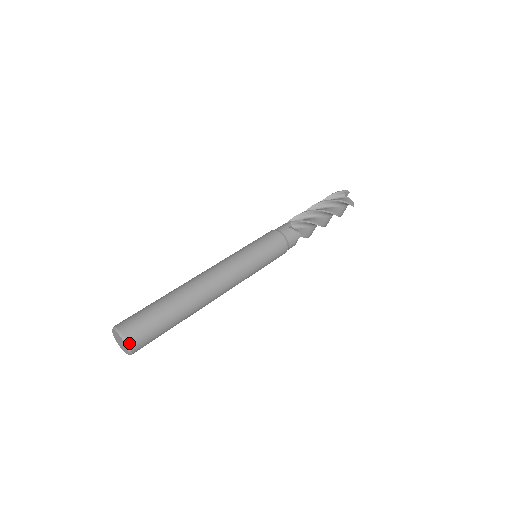
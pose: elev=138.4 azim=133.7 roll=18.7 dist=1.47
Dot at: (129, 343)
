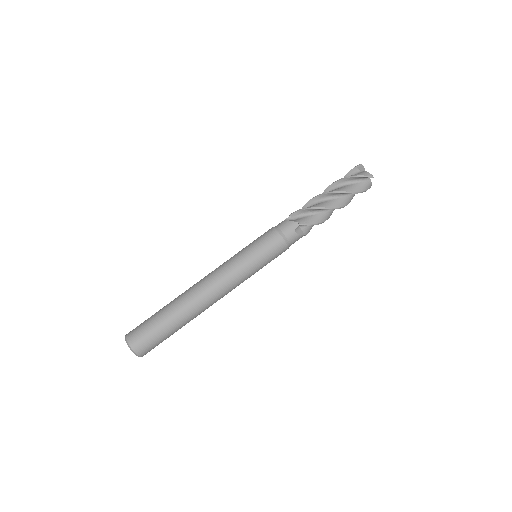
Dot at: (142, 356)
